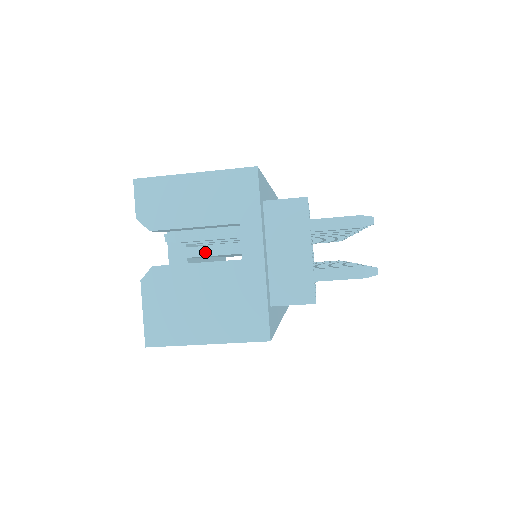
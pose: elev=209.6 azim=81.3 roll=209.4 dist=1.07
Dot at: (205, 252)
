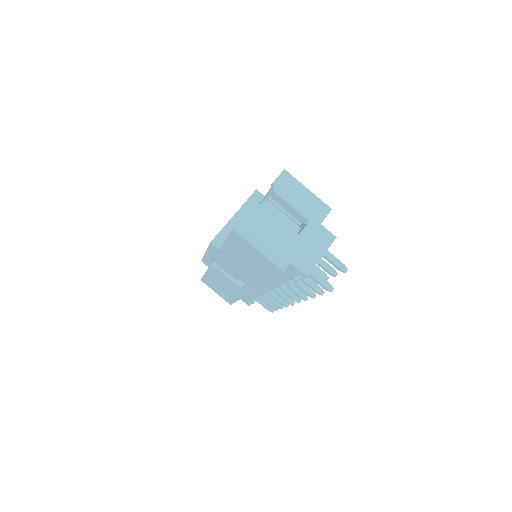
Dot at: occluded
